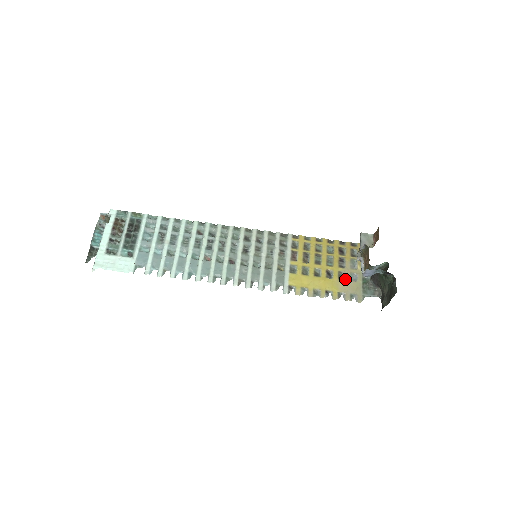
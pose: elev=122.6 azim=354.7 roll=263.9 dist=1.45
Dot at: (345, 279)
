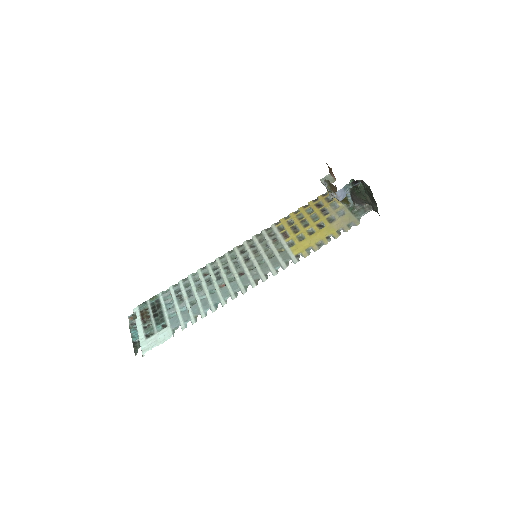
Dot at: (335, 219)
